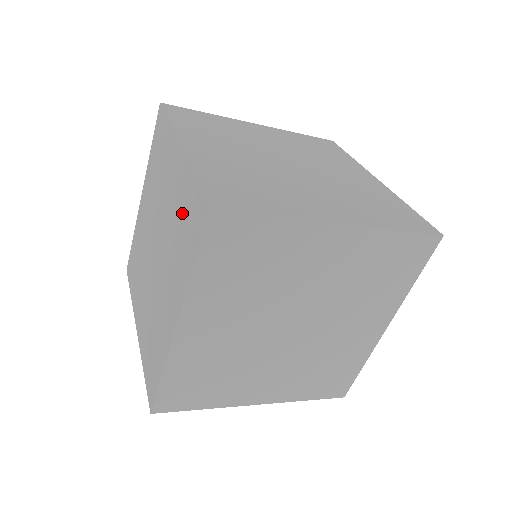
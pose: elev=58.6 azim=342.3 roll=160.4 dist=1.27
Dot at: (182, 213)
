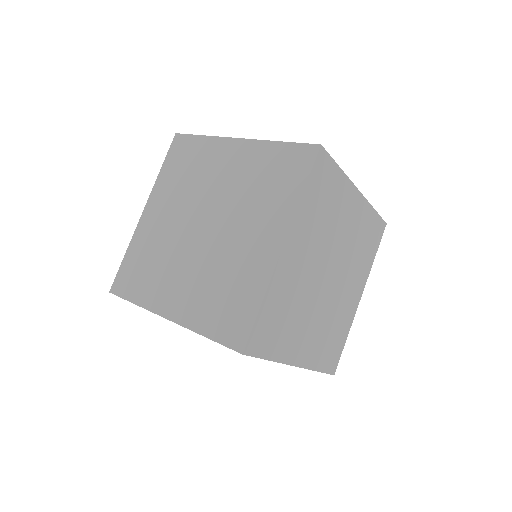
Dot at: (264, 173)
